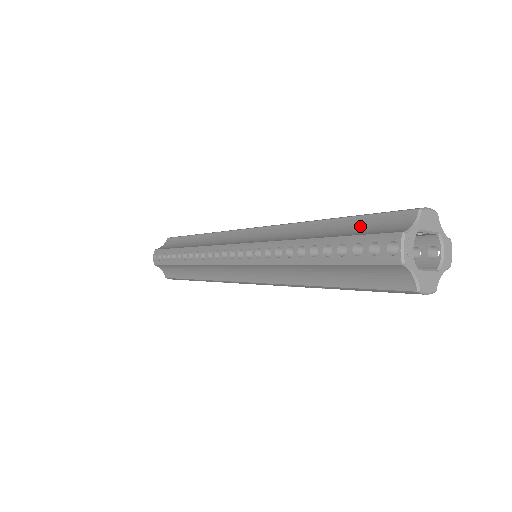
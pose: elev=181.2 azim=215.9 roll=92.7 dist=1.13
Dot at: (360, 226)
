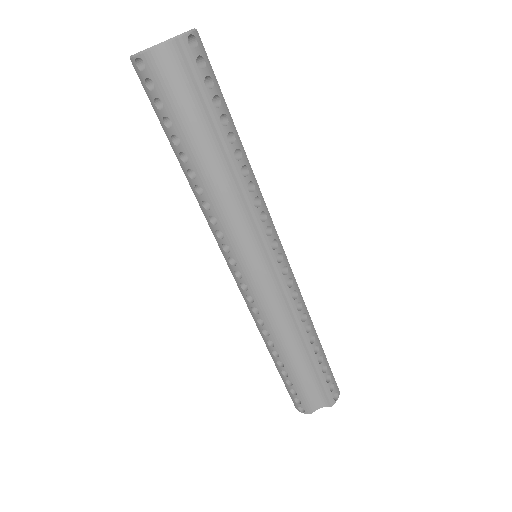
Dot at: occluded
